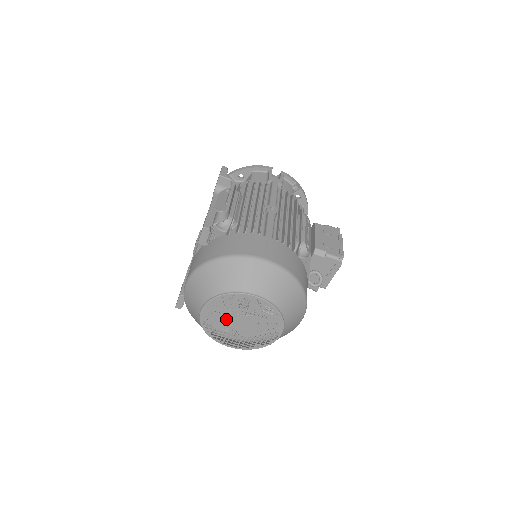
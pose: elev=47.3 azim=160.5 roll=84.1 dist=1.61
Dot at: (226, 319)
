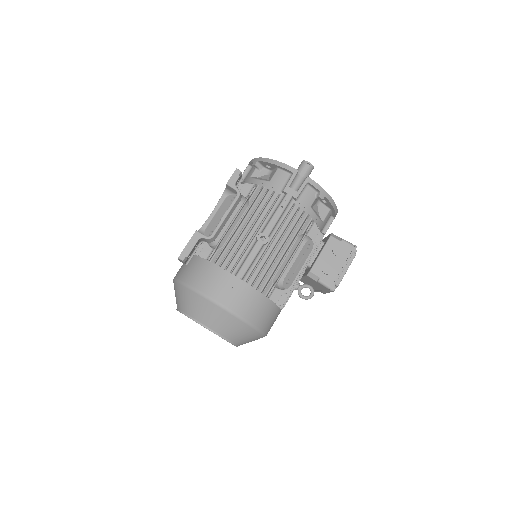
Dot at: occluded
